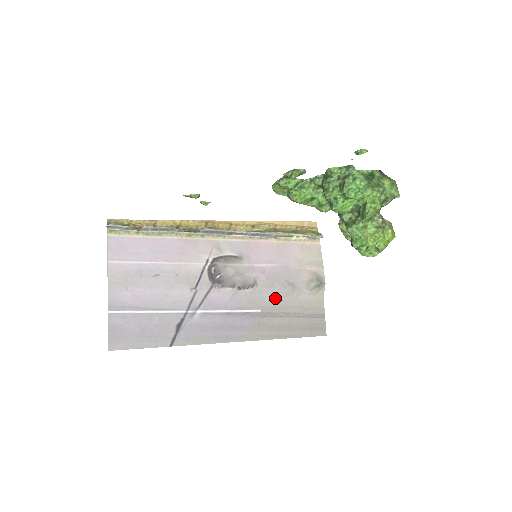
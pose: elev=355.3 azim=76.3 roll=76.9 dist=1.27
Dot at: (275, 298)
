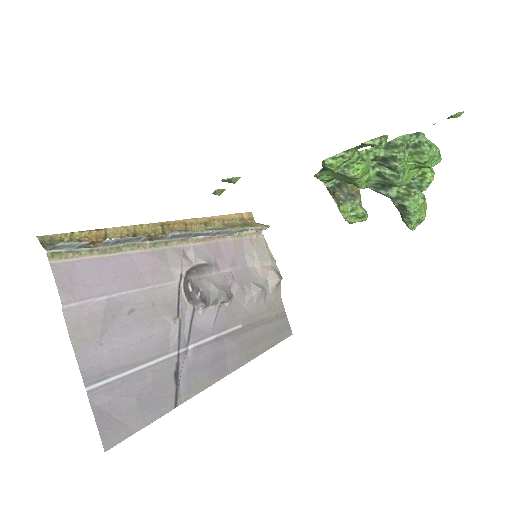
Dot at: (249, 306)
